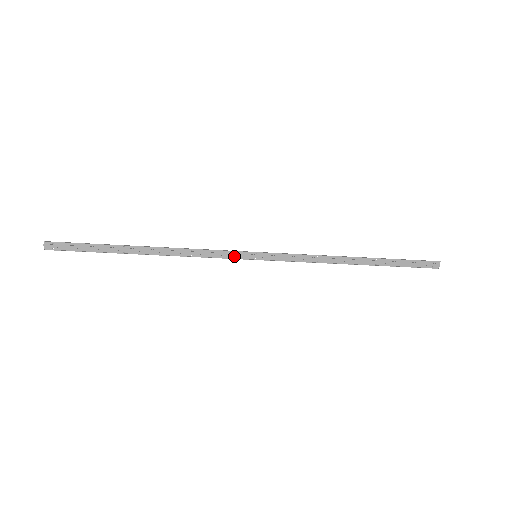
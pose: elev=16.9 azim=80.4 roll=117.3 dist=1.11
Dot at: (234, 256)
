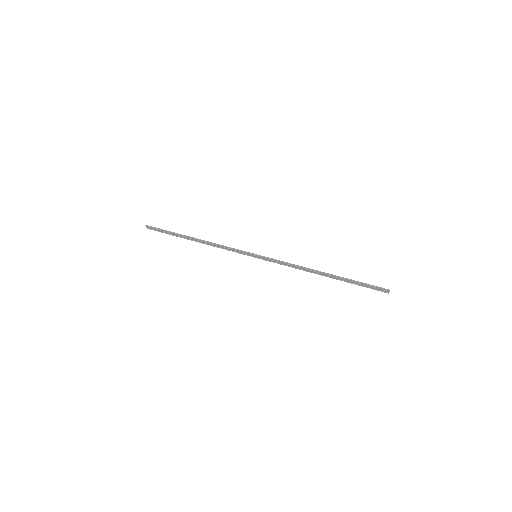
Dot at: (243, 253)
